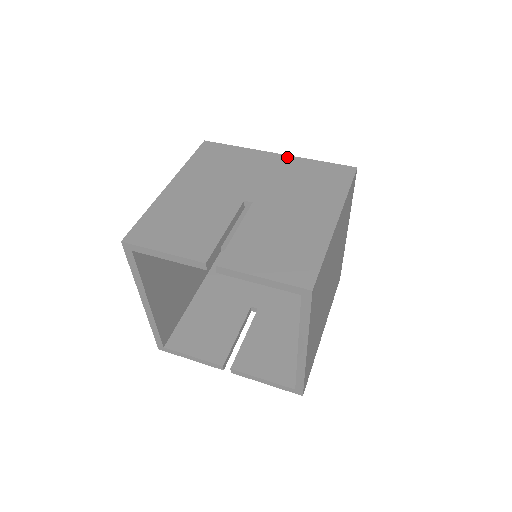
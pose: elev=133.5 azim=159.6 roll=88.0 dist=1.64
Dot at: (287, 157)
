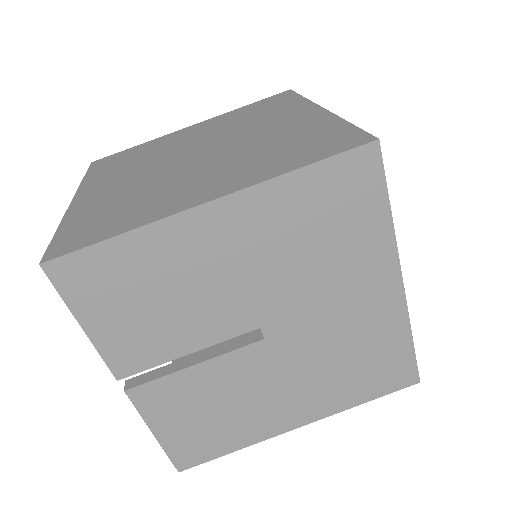
Dot at: (400, 300)
